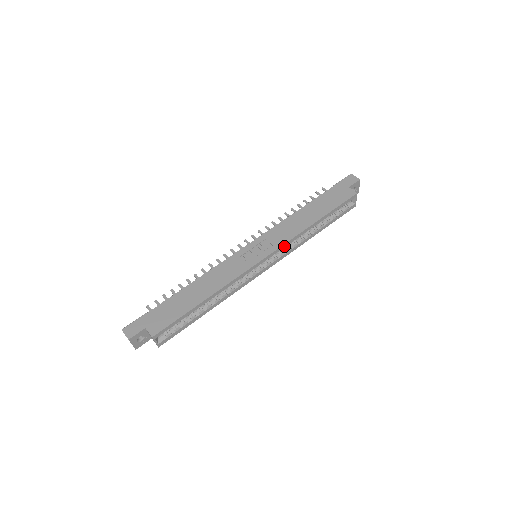
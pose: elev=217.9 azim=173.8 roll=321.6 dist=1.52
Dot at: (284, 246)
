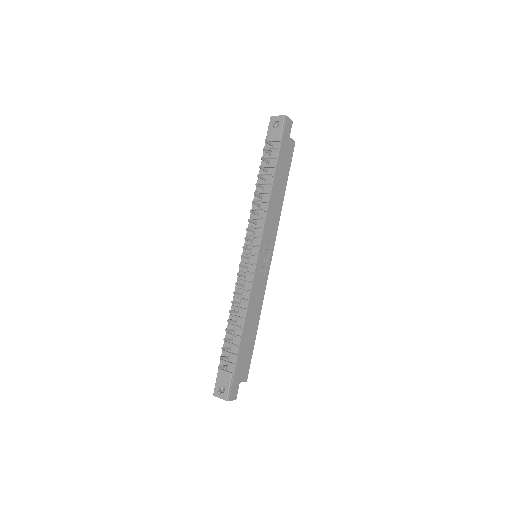
Dot at: (274, 235)
